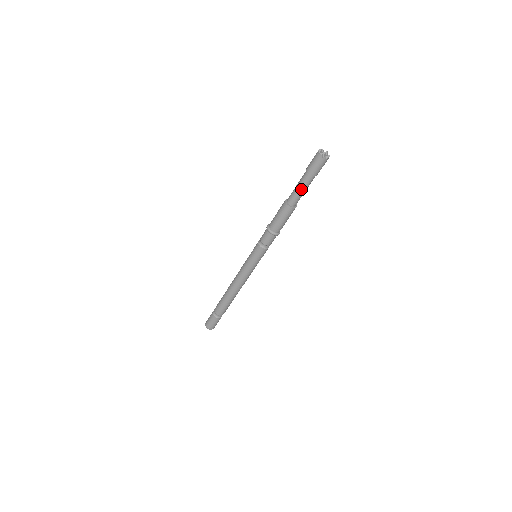
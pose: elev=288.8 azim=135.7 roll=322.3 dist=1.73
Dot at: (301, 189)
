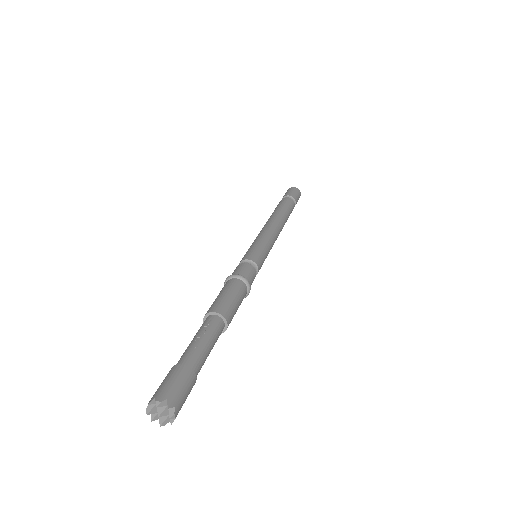
Dot at: occluded
